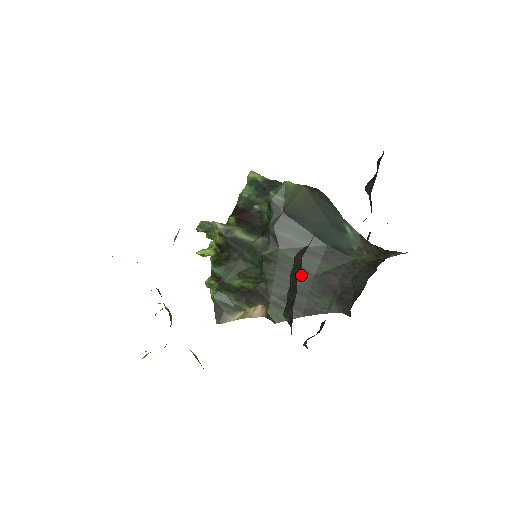
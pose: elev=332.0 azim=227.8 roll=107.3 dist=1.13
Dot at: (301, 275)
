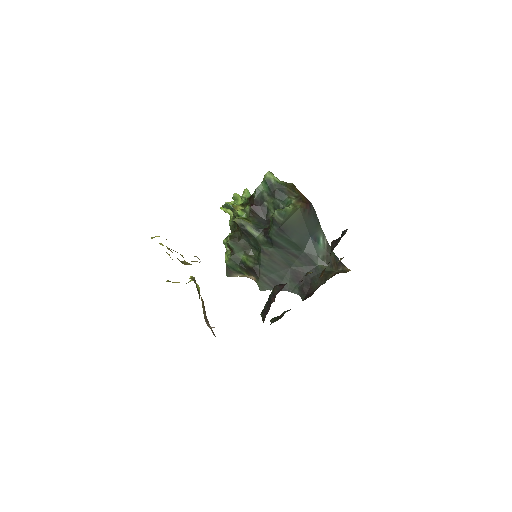
Dot at: (282, 266)
